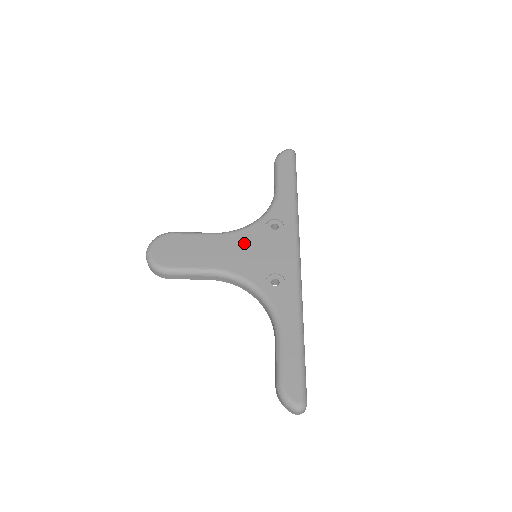
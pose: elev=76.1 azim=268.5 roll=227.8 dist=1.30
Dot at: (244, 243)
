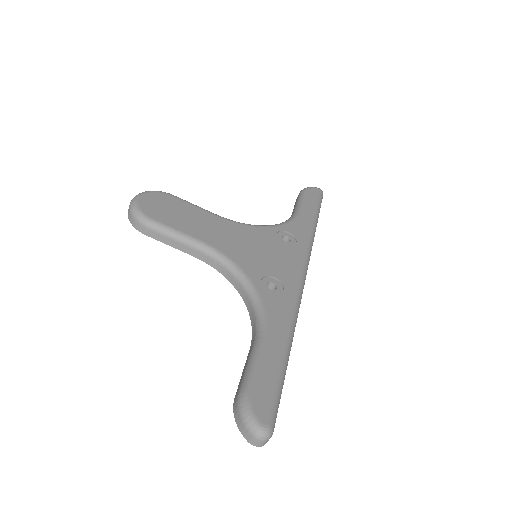
Dot at: (248, 236)
